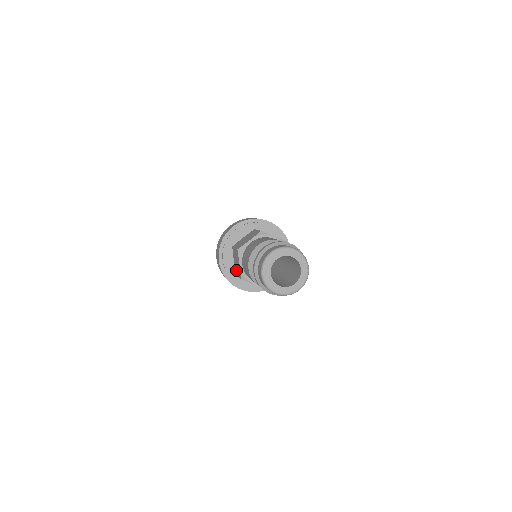
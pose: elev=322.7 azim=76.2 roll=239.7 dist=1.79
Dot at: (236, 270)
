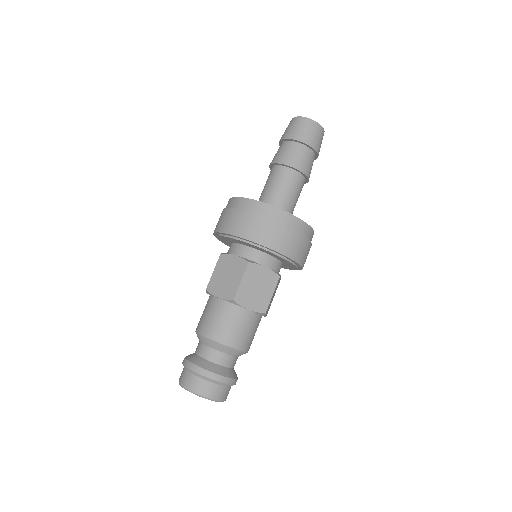
Dot at: occluded
